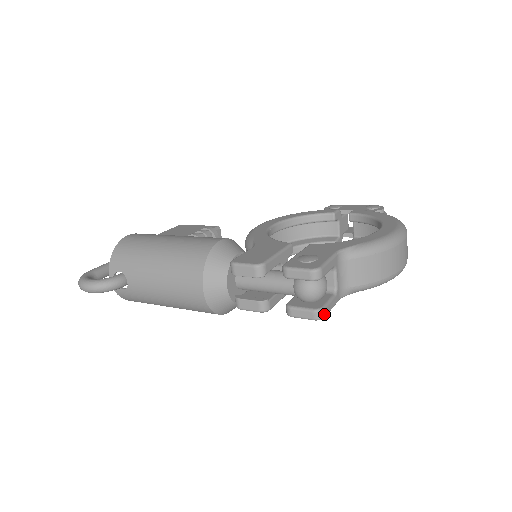
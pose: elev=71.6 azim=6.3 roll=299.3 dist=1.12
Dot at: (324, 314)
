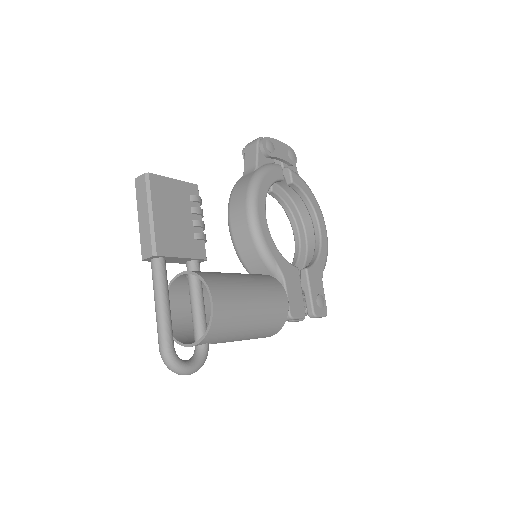
Dot at: occluded
